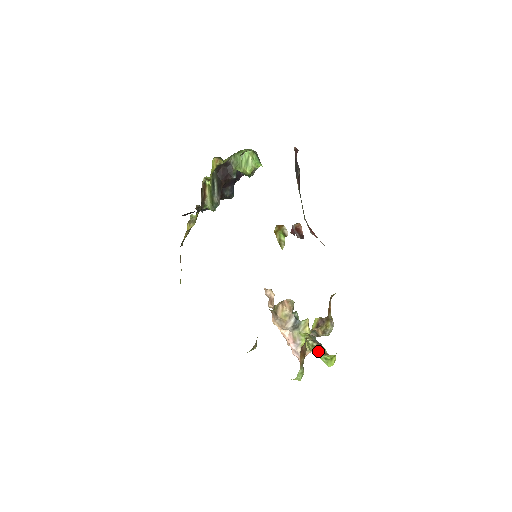
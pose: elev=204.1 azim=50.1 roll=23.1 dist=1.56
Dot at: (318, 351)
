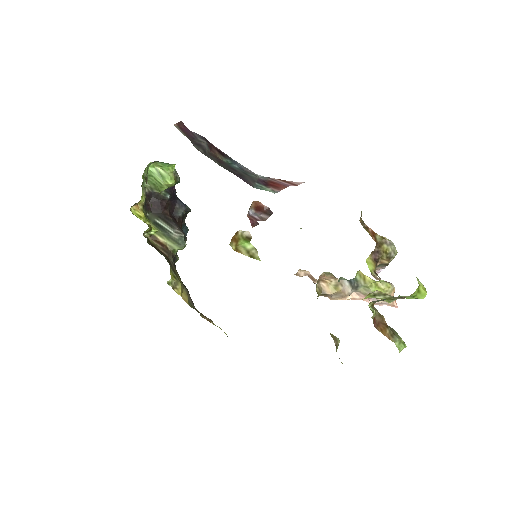
Dot at: occluded
